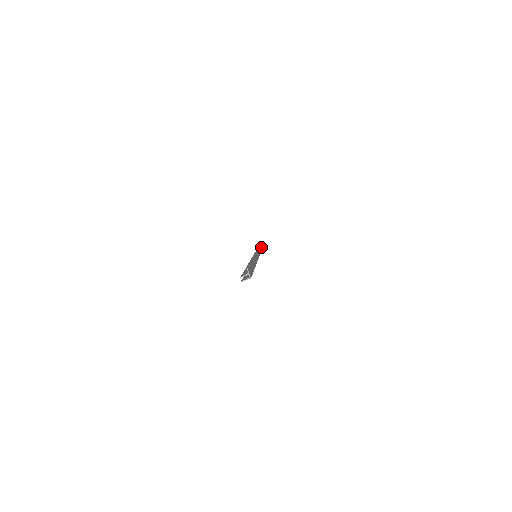
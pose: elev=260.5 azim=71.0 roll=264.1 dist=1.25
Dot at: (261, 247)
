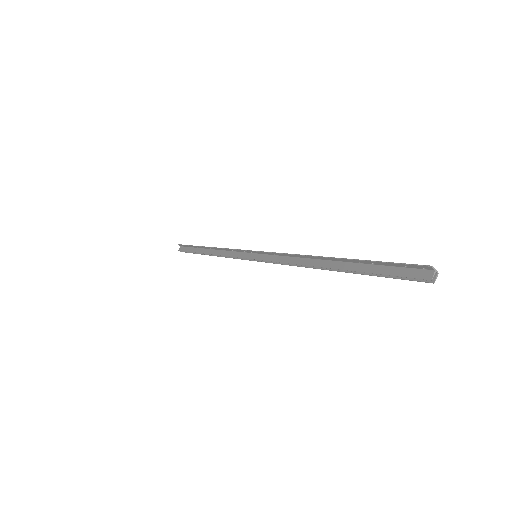
Dot at: (187, 247)
